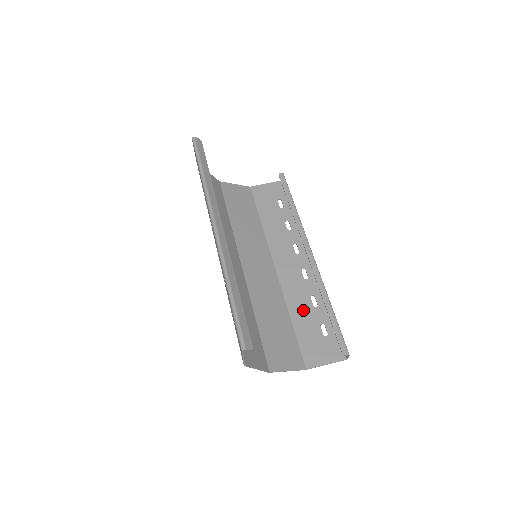
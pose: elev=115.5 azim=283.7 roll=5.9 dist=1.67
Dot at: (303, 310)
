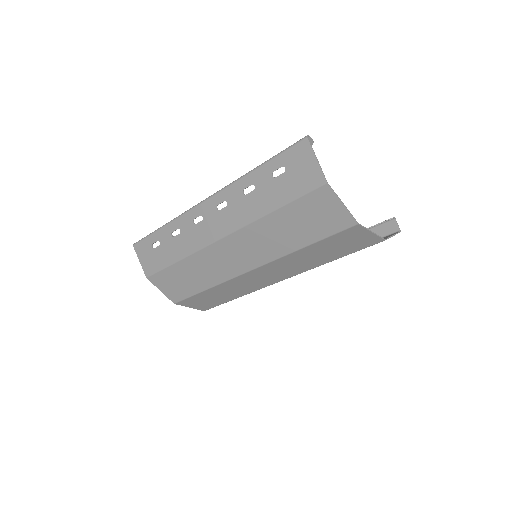
Dot at: occluded
